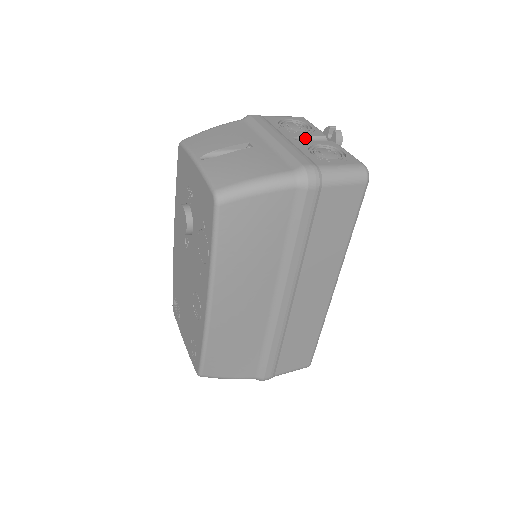
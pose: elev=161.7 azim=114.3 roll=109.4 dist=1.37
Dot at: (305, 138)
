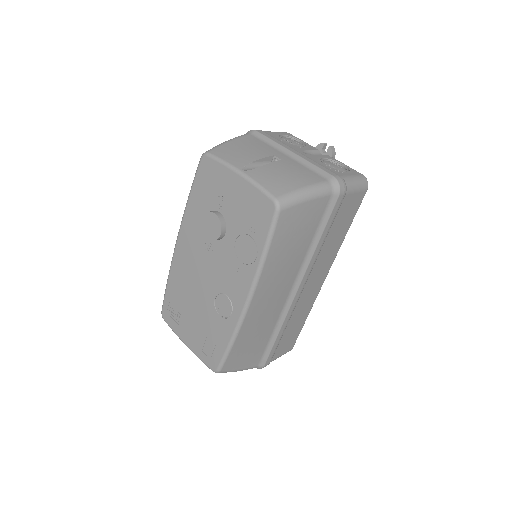
Dot at: (308, 152)
